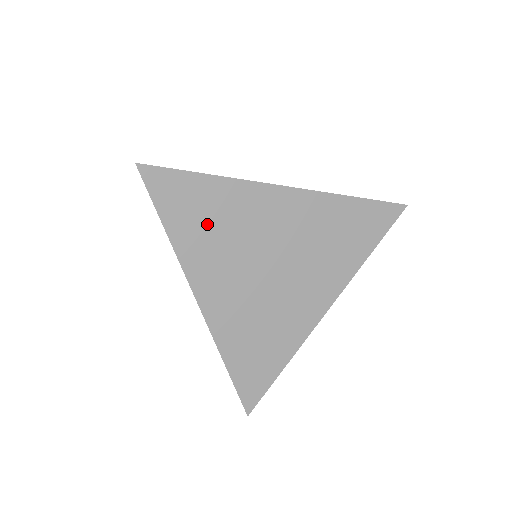
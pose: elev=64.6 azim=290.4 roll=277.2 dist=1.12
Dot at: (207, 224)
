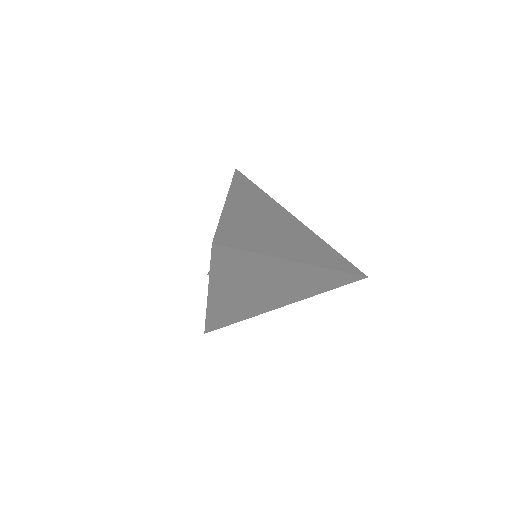
Dot at: (239, 272)
